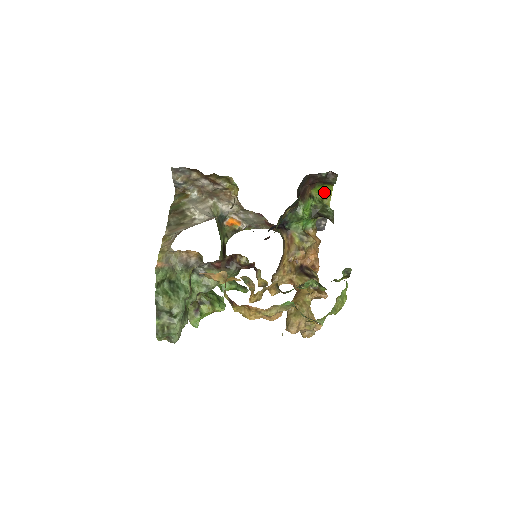
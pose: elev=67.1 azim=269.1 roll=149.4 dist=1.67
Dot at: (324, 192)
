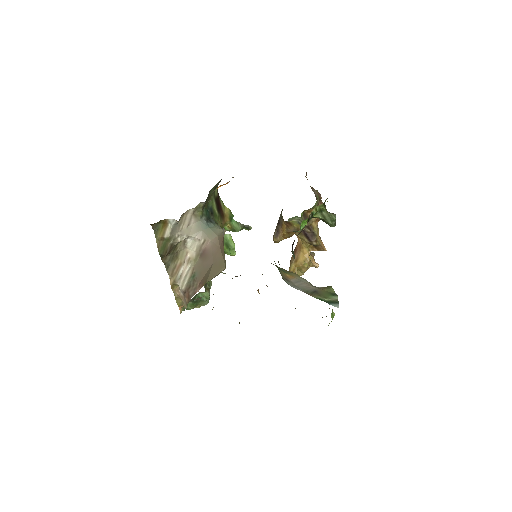
Dot at: occluded
